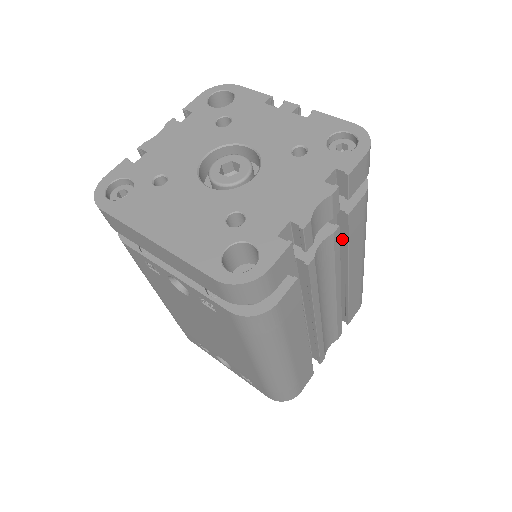
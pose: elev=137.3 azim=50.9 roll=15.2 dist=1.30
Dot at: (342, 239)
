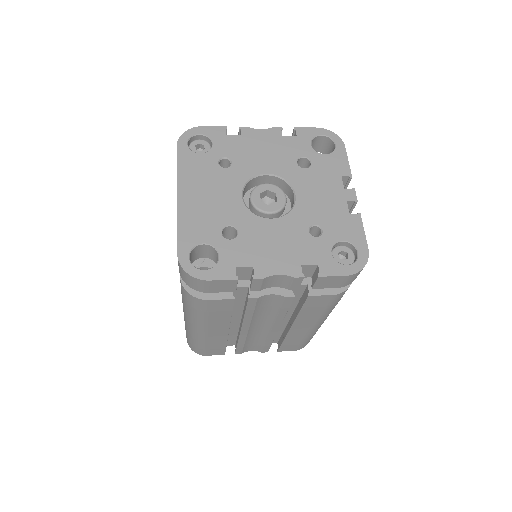
Dot at: occluded
